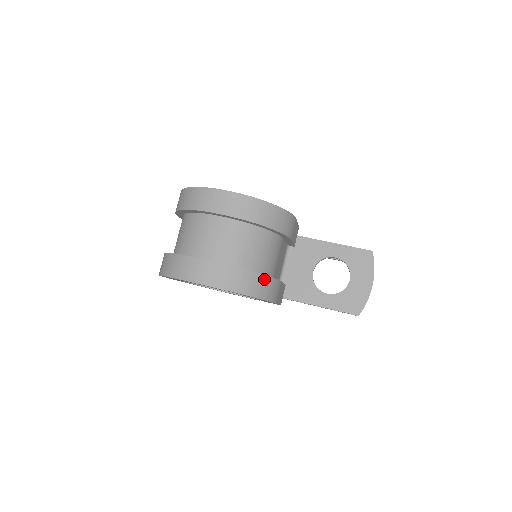
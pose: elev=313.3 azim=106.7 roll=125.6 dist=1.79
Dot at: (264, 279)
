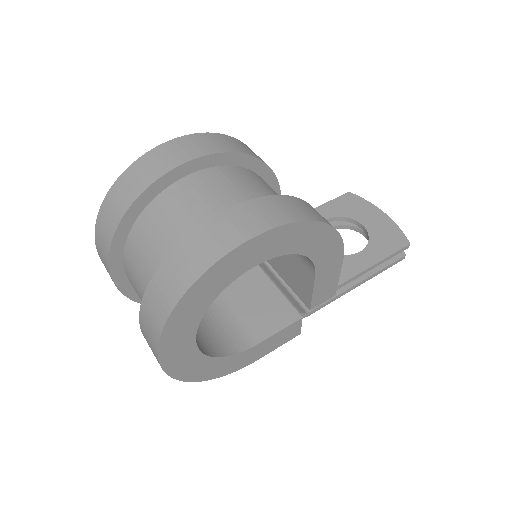
Dot at: occluded
